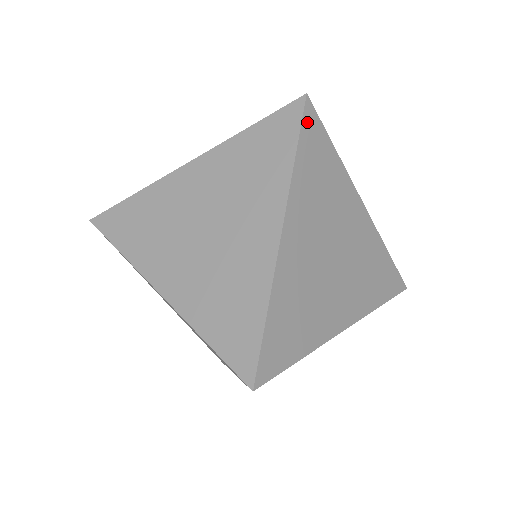
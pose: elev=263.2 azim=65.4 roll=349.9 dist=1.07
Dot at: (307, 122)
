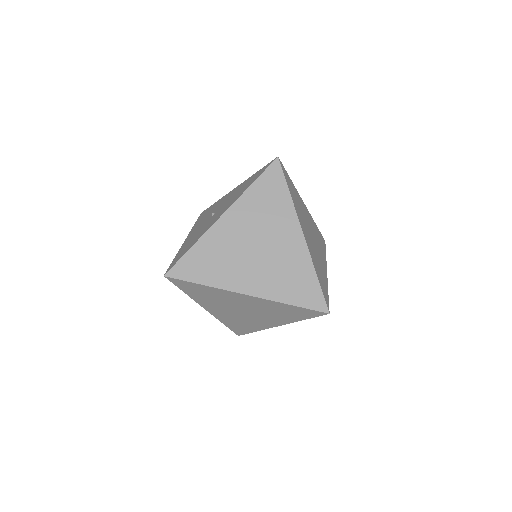
Dot at: (284, 172)
